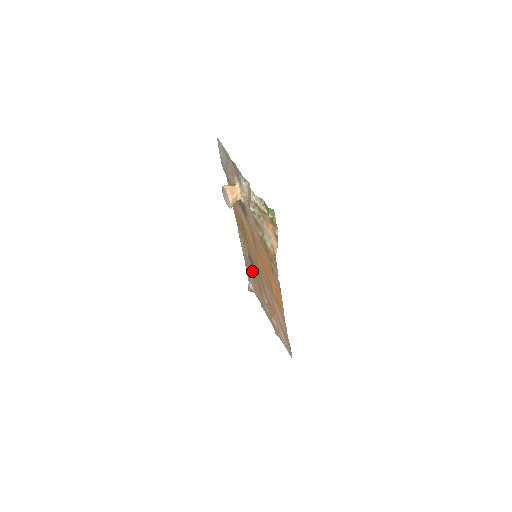
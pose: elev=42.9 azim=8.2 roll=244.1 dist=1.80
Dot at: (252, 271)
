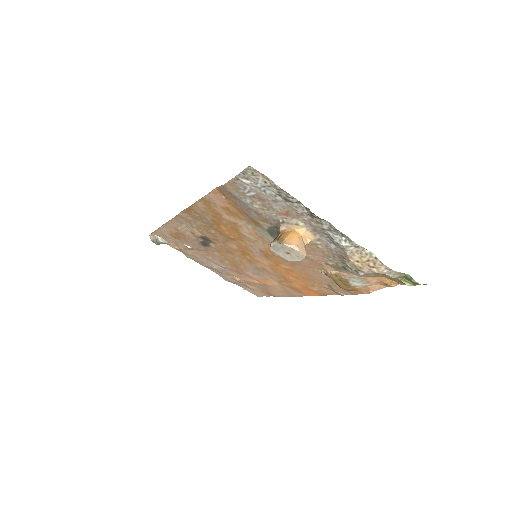
Dot at: (195, 243)
